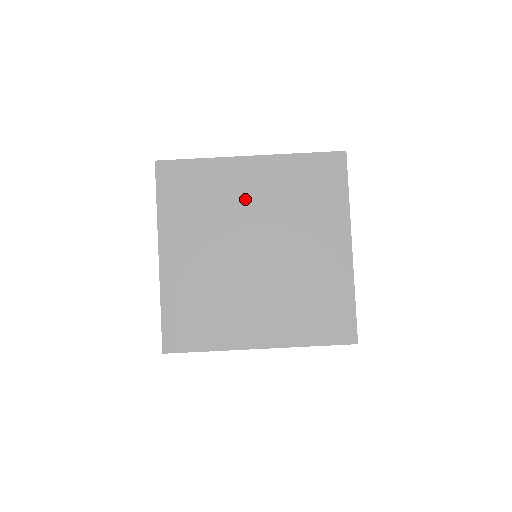
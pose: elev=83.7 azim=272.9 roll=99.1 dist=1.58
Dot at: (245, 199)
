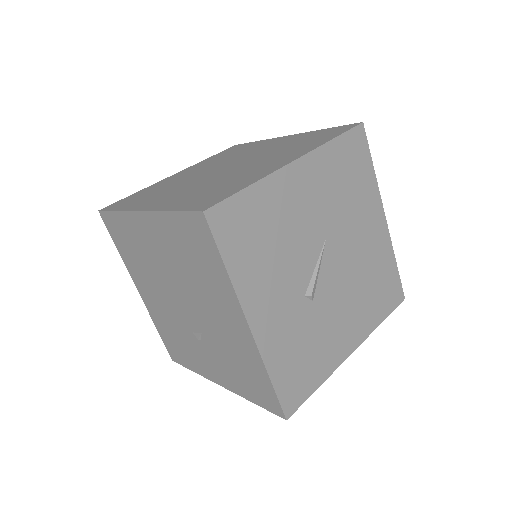
Dot at: (189, 175)
